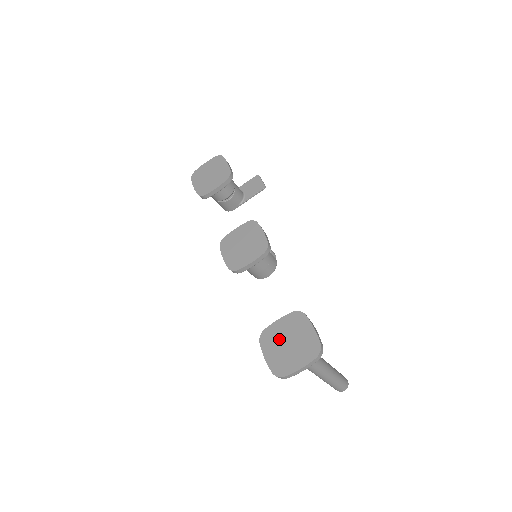
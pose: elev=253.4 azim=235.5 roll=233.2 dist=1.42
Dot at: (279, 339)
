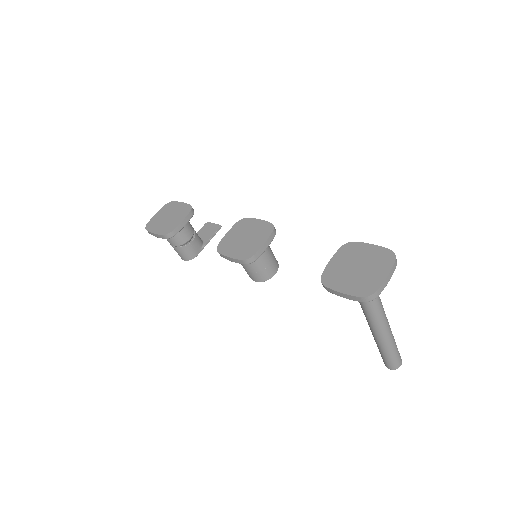
Dot at: (344, 271)
